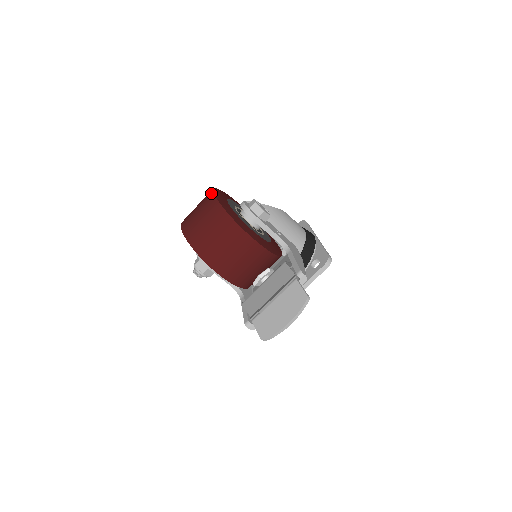
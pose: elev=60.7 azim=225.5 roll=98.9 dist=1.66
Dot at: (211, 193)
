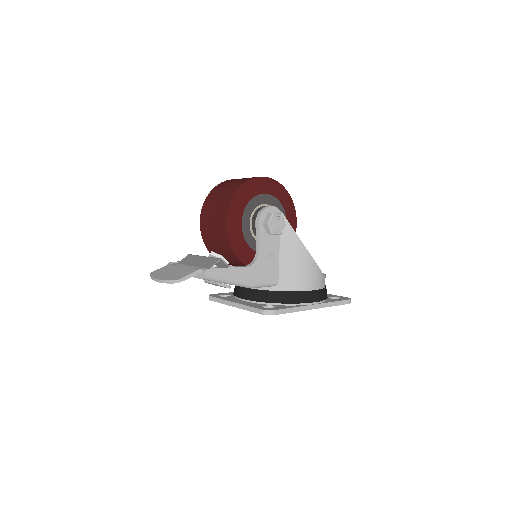
Dot at: occluded
